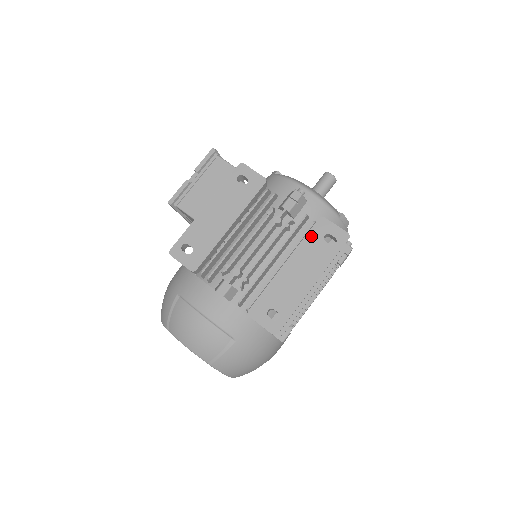
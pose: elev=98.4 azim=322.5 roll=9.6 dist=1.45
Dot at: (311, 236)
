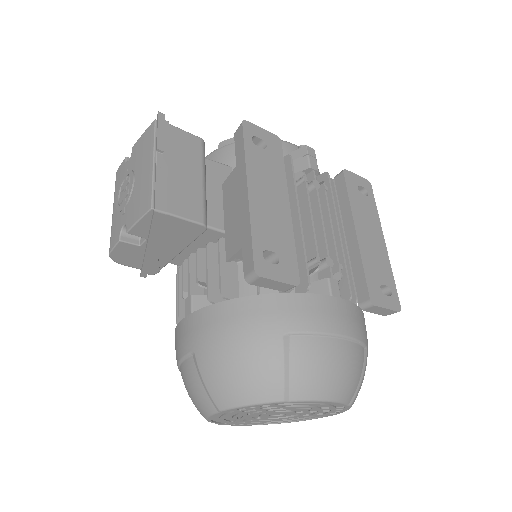
Dot at: (351, 192)
